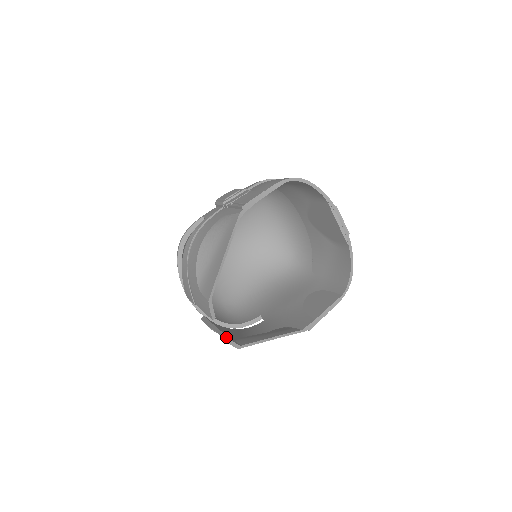
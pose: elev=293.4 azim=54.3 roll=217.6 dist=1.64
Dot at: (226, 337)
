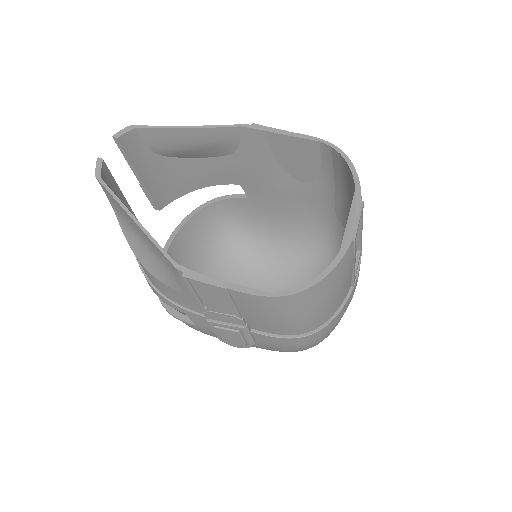
Dot at: (103, 160)
